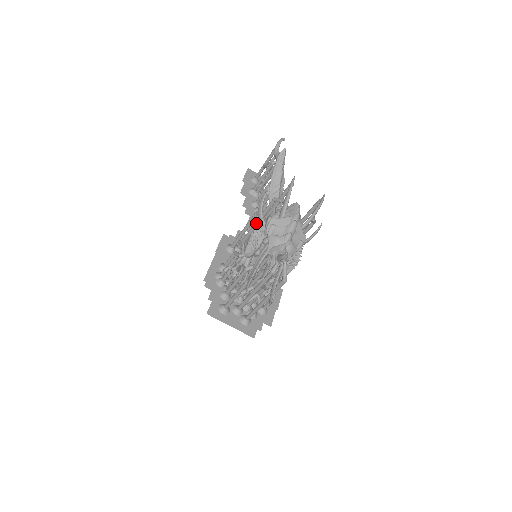
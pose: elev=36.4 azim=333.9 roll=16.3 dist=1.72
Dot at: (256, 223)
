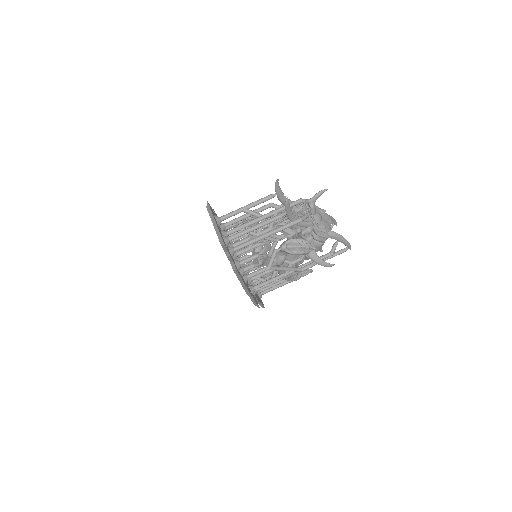
Dot at: occluded
